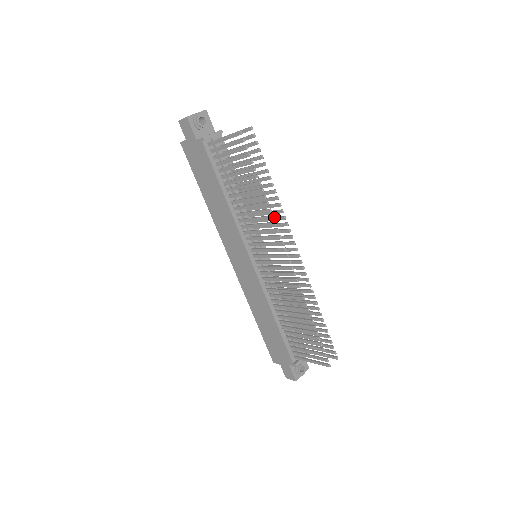
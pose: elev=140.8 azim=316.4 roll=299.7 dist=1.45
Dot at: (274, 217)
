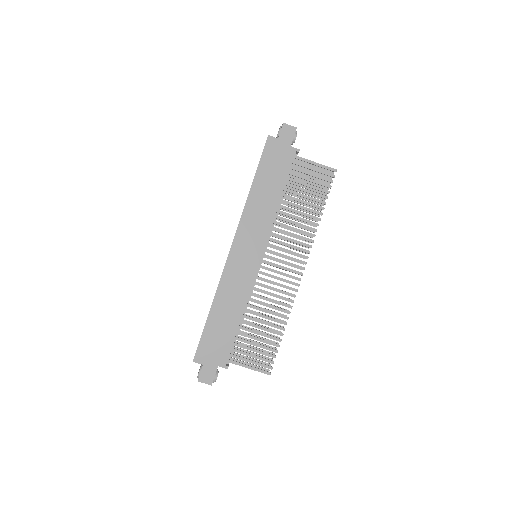
Dot at: occluded
